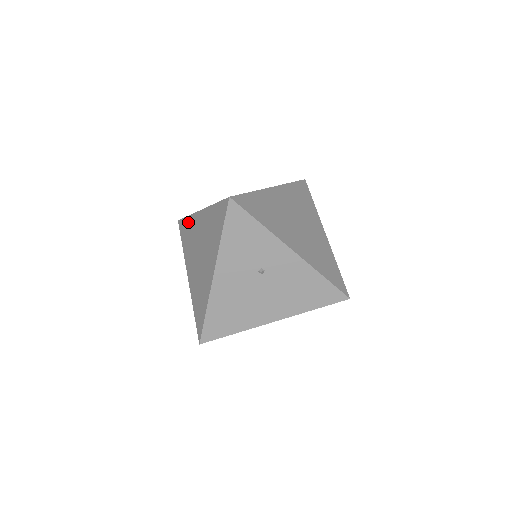
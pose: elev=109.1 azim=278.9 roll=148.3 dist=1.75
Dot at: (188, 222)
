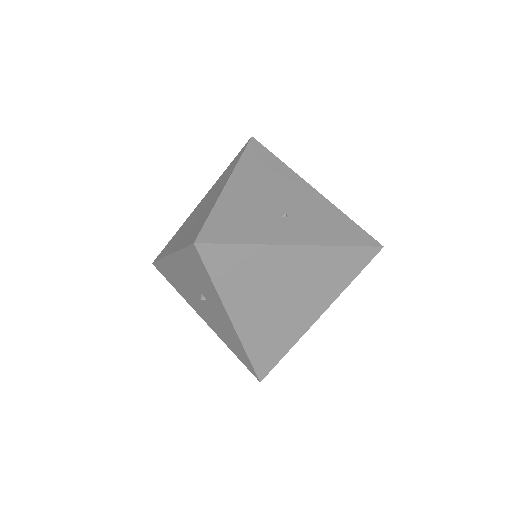
Dot at: (235, 163)
